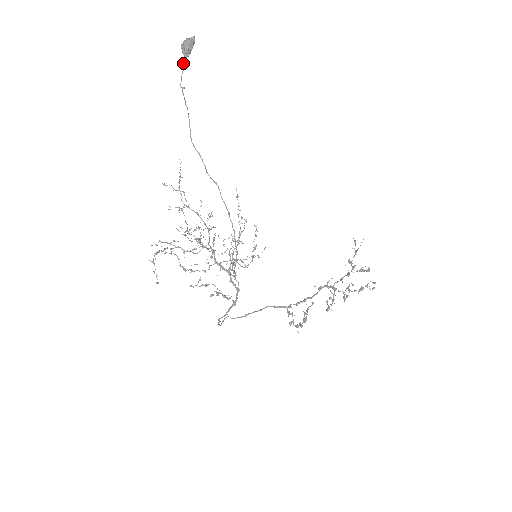
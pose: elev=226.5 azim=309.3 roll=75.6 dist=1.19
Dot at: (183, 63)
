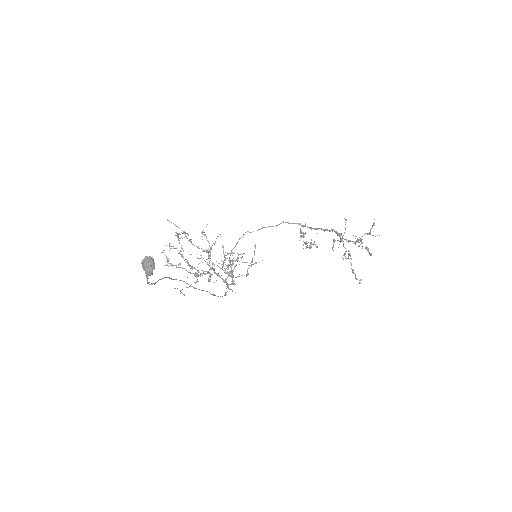
Dot at: occluded
